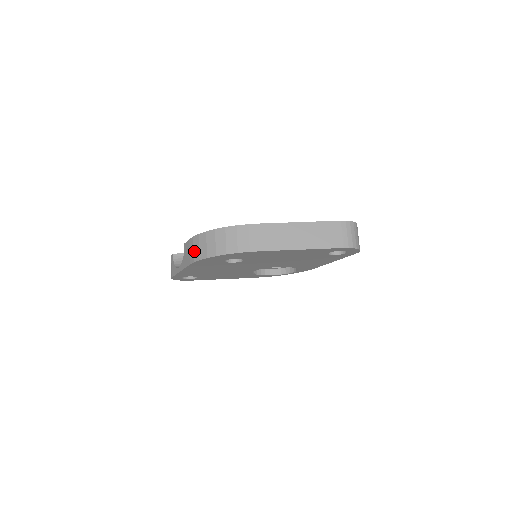
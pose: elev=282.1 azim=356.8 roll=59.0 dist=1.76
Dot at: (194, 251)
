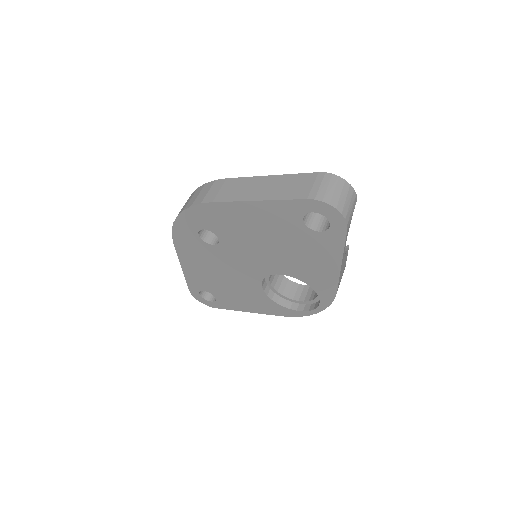
Dot at: occluded
